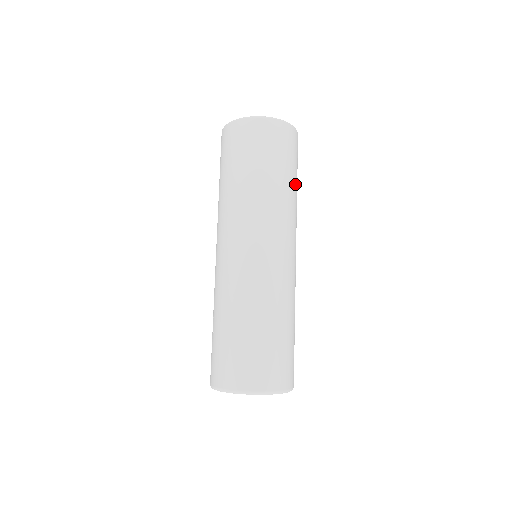
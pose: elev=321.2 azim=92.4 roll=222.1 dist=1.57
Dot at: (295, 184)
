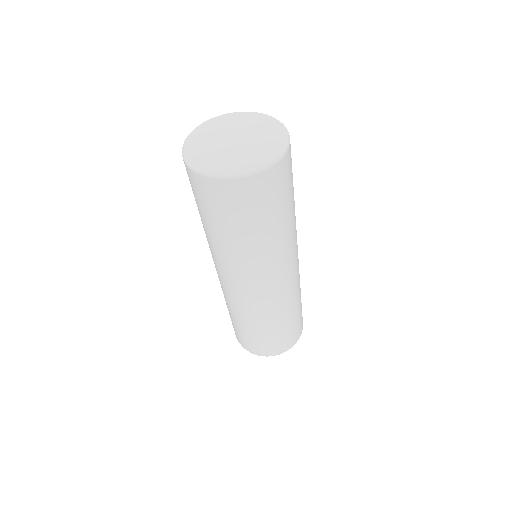
Dot at: occluded
